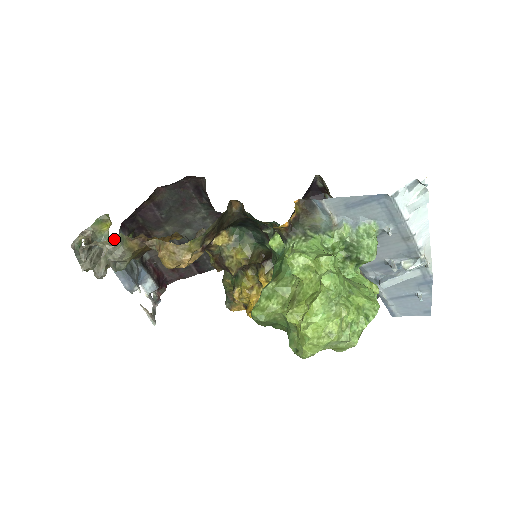
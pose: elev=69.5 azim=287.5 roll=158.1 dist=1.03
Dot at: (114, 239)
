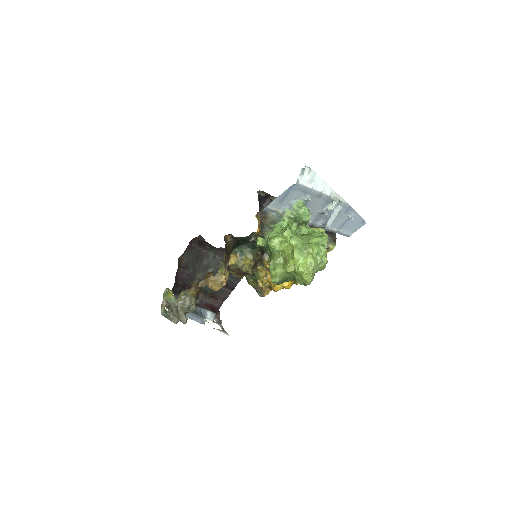
Dot at: (181, 296)
